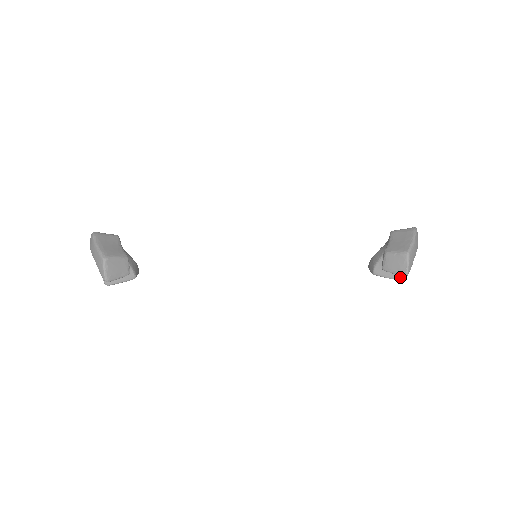
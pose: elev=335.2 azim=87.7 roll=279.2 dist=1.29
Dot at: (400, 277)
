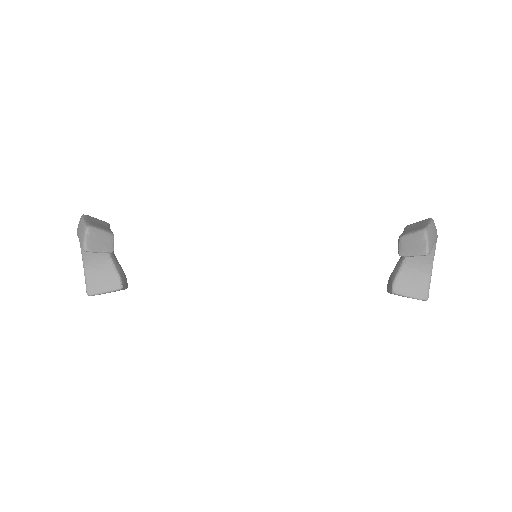
Dot at: (425, 296)
